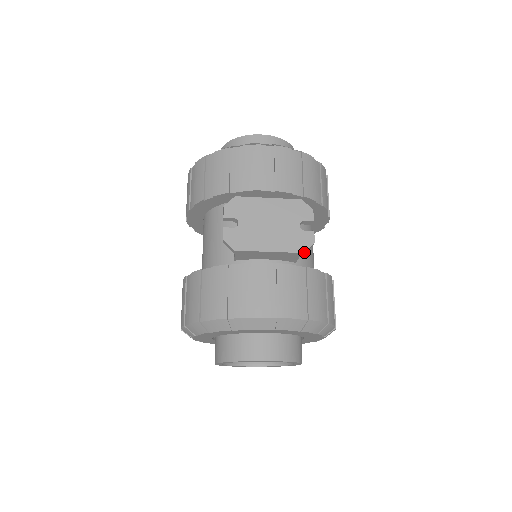
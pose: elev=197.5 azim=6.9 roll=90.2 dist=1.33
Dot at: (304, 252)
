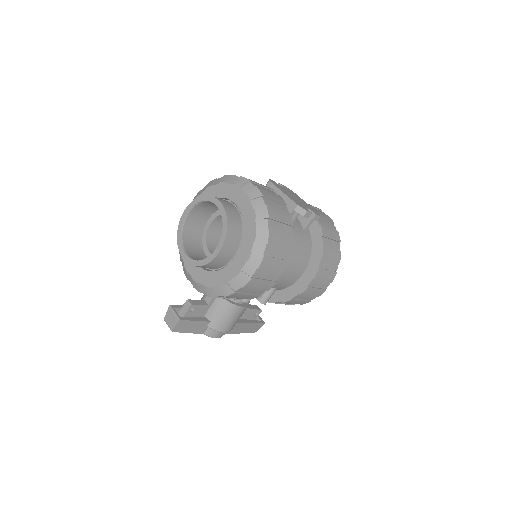
Dot at: (298, 205)
